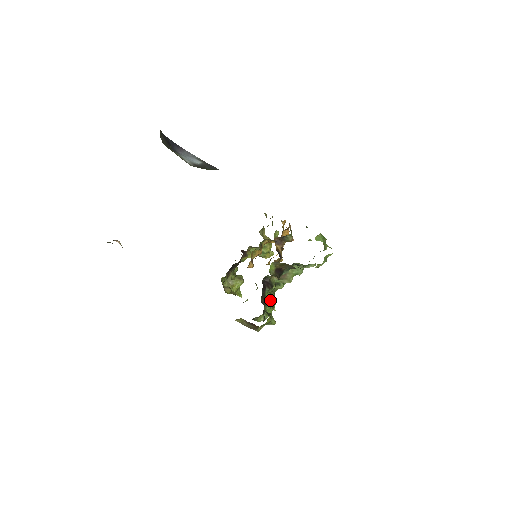
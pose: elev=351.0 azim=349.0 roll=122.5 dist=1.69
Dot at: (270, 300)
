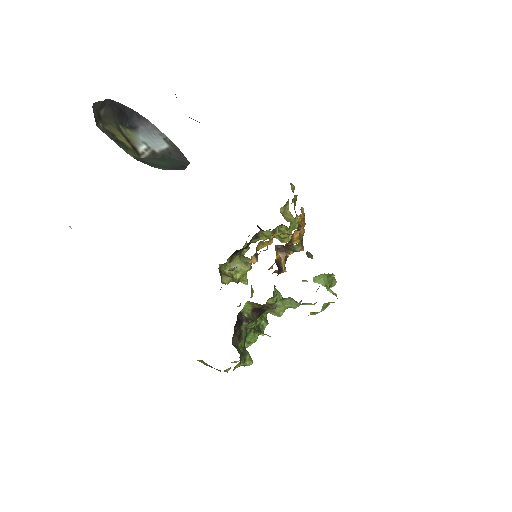
Dot at: (258, 323)
